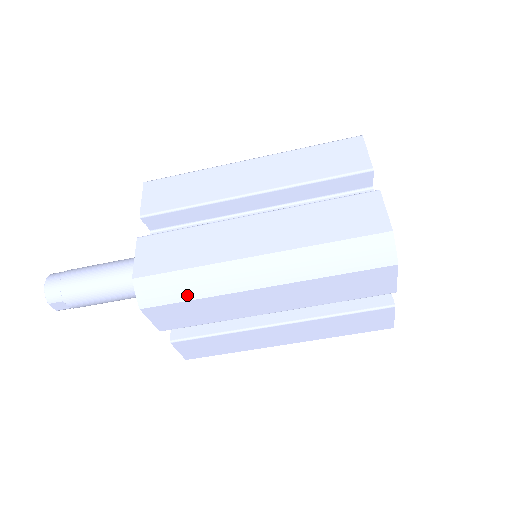
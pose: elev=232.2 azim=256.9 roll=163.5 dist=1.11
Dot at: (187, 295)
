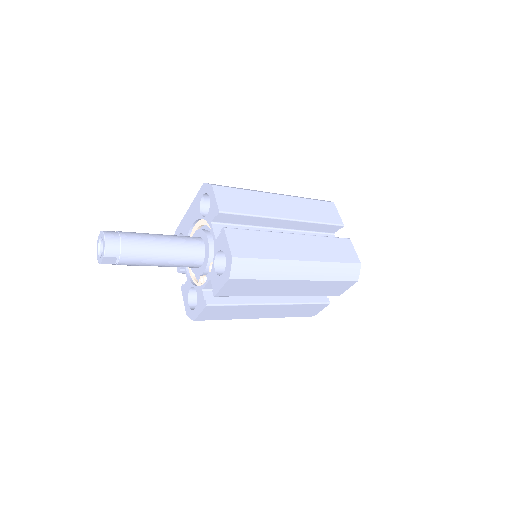
Dot at: (260, 276)
